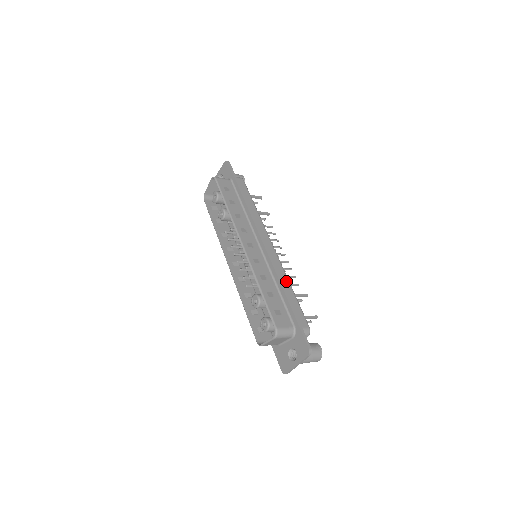
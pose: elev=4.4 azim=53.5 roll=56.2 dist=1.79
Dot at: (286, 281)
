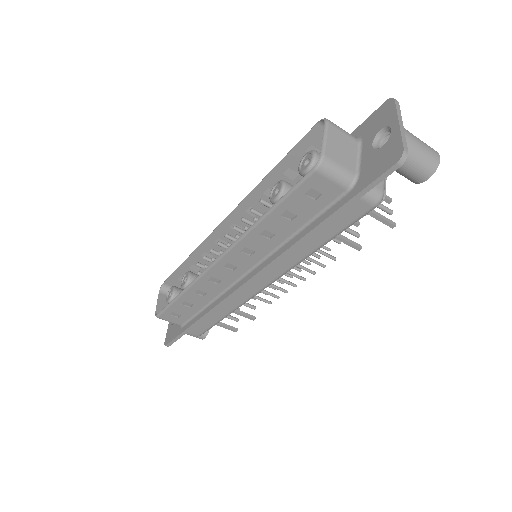
Dot at: occluded
